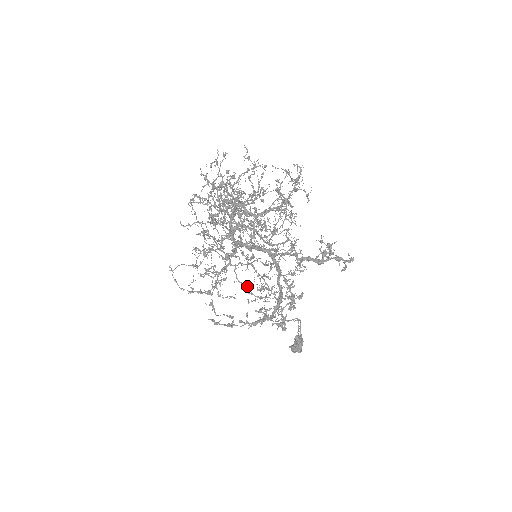
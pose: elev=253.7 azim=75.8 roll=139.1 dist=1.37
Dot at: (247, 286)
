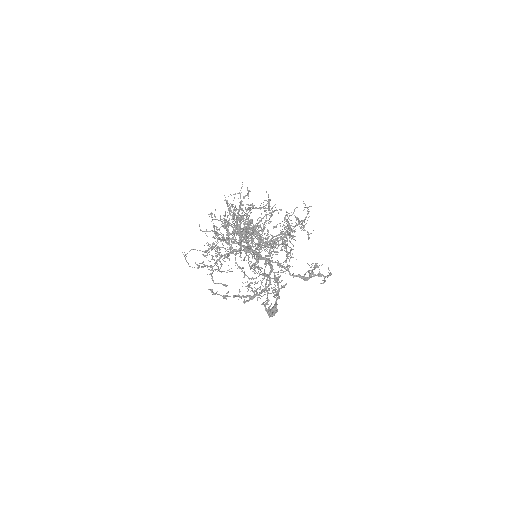
Dot at: (243, 268)
